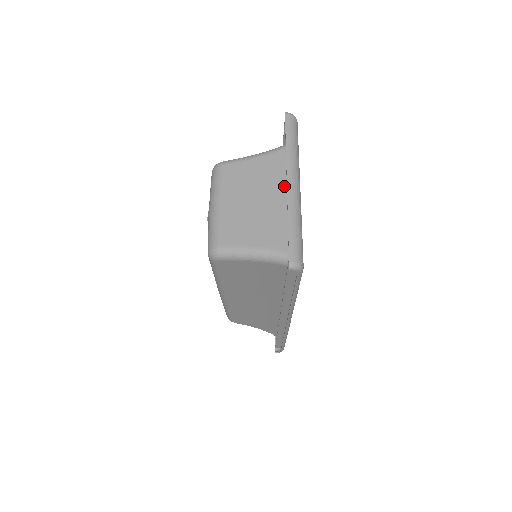
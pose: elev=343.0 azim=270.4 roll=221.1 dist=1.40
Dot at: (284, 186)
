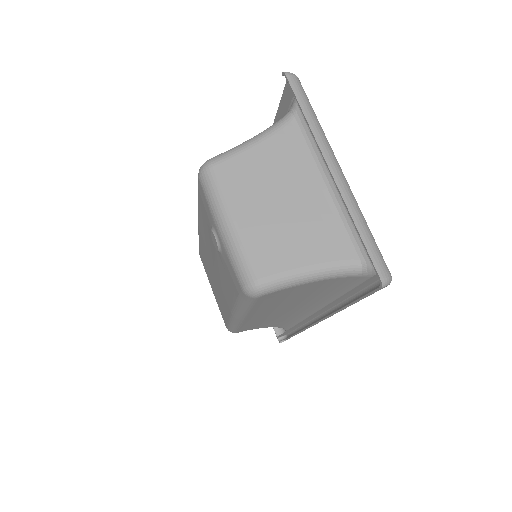
Dot at: (311, 173)
